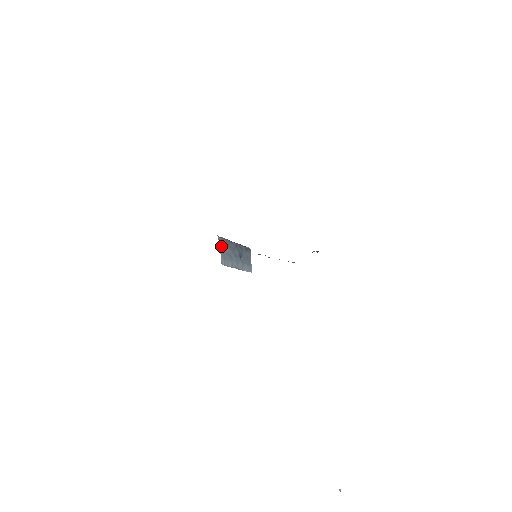
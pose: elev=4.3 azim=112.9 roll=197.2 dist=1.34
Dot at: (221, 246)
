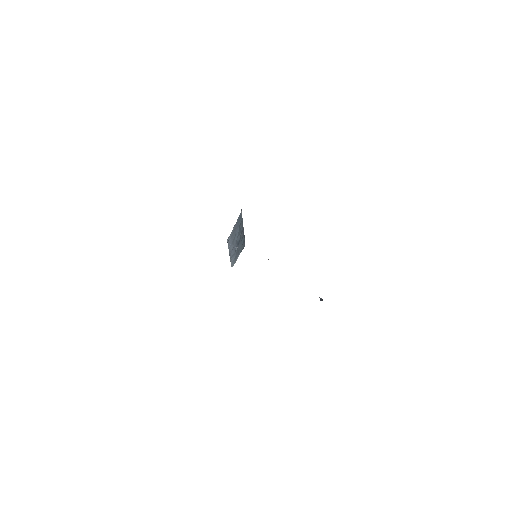
Dot at: (237, 221)
